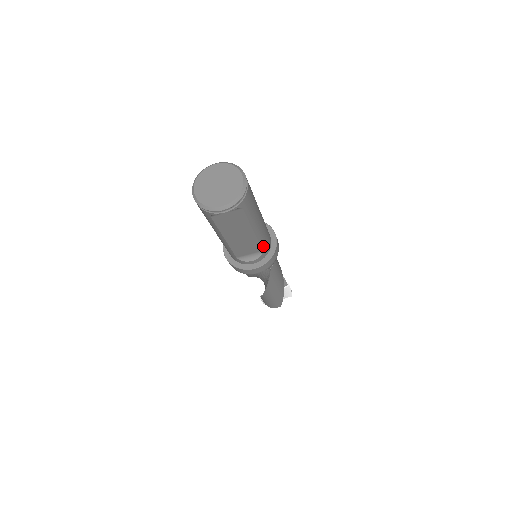
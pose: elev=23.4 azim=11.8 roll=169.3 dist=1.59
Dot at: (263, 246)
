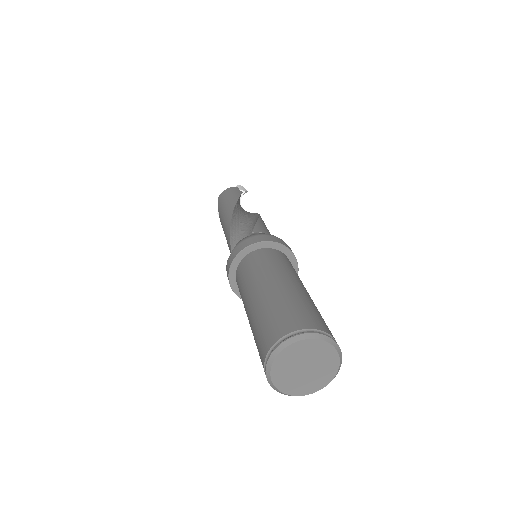
Dot at: occluded
